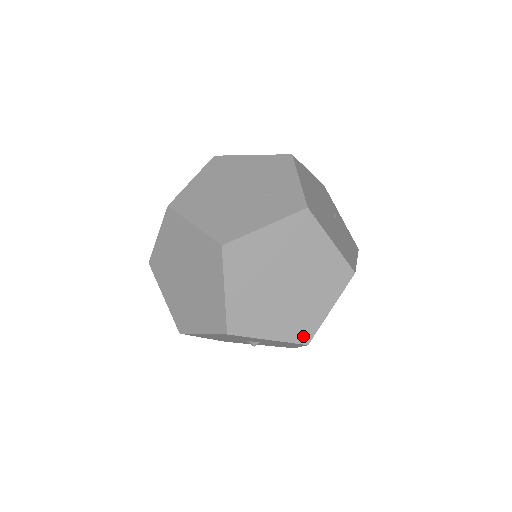
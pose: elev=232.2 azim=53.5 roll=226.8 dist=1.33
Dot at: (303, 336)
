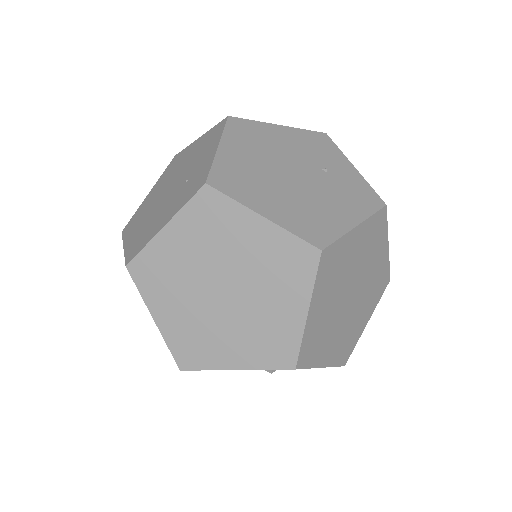
Dot at: (282, 358)
